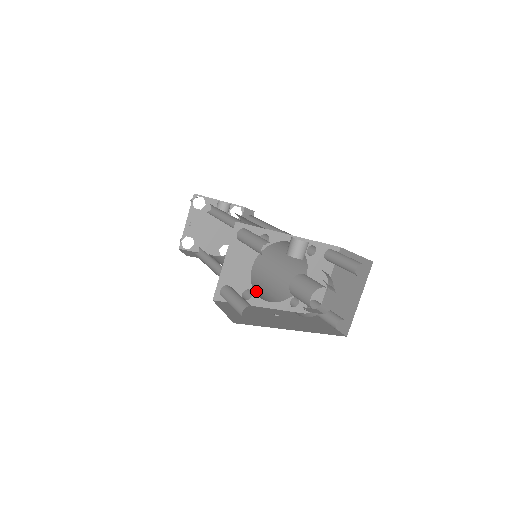
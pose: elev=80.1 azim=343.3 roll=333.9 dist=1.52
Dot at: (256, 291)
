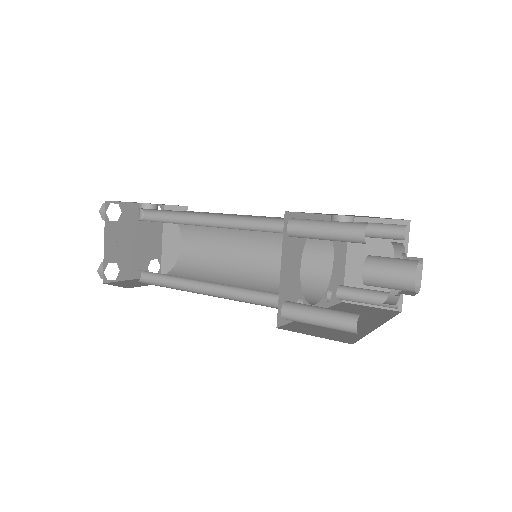
Dot at: occluded
